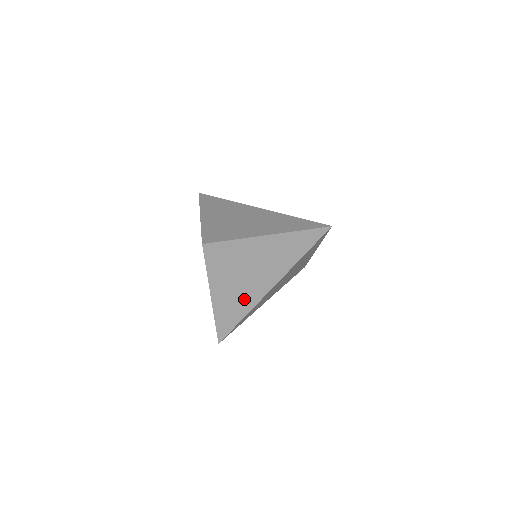
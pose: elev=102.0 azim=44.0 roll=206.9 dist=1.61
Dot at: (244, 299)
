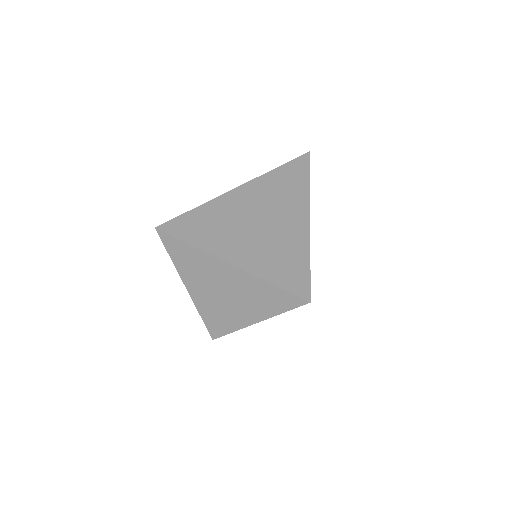
Dot at: occluded
